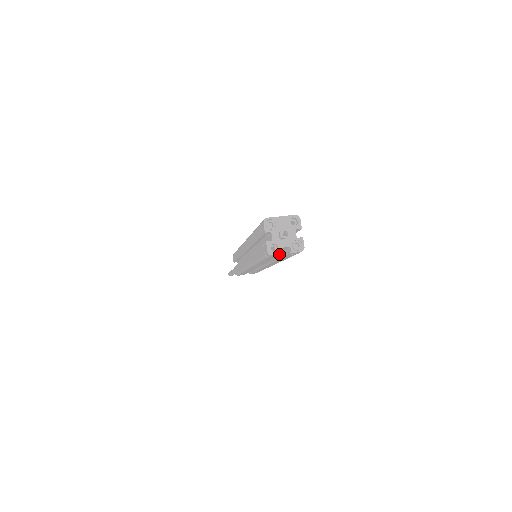
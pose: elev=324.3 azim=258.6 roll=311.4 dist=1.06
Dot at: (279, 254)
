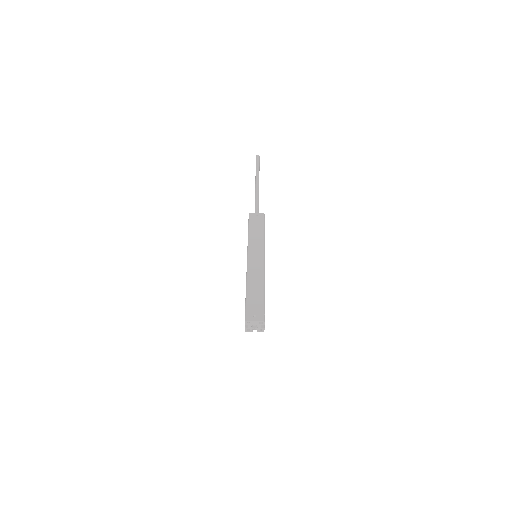
Dot at: occluded
